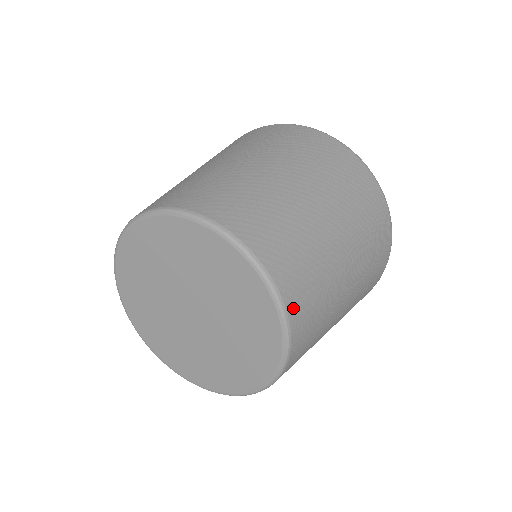
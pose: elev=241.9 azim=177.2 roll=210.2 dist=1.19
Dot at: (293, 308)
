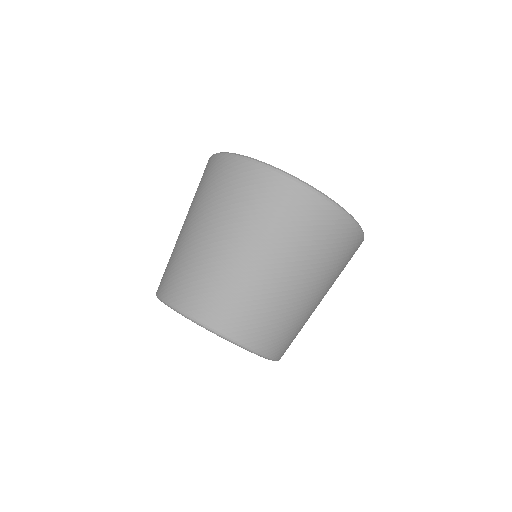
Dot at: occluded
